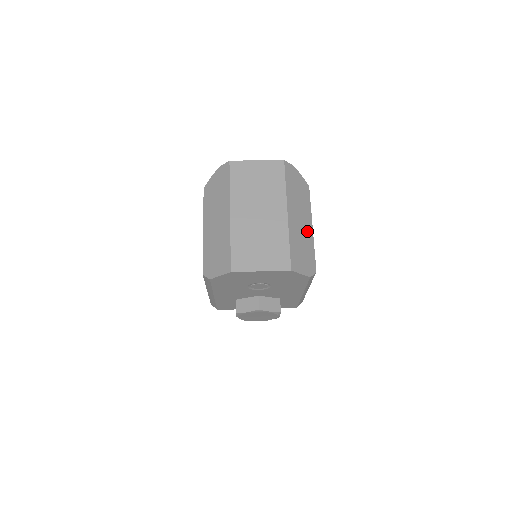
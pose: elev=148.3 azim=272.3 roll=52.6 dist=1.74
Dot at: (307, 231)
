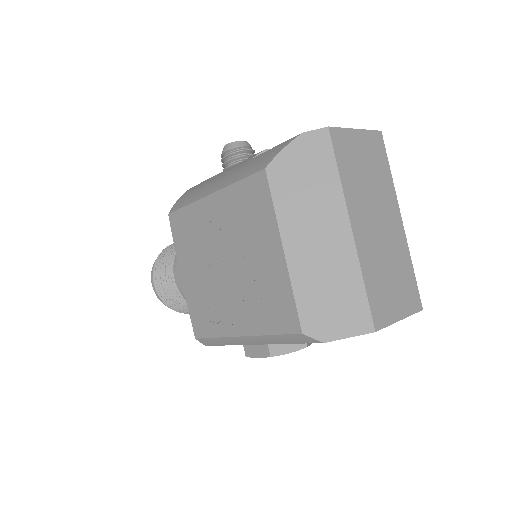
Dot at: occluded
